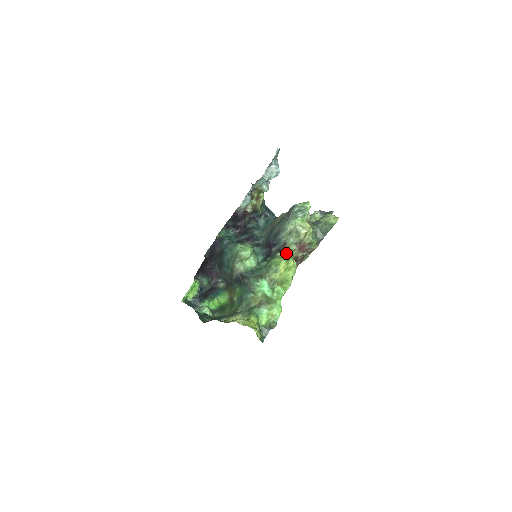
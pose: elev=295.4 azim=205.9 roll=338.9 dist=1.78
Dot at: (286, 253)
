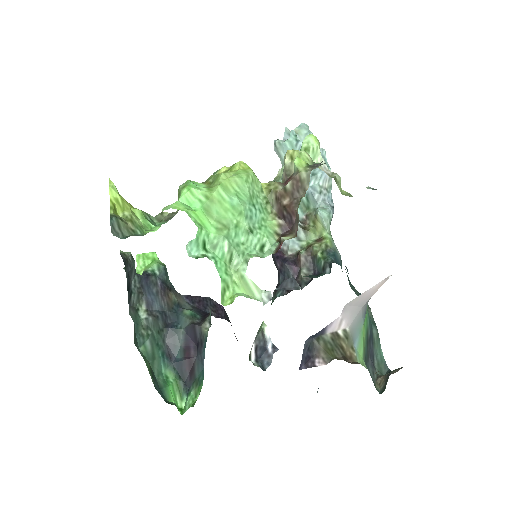
Dot at: occluded
